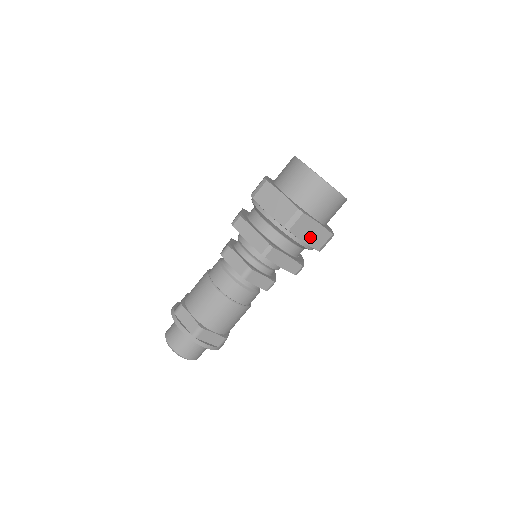
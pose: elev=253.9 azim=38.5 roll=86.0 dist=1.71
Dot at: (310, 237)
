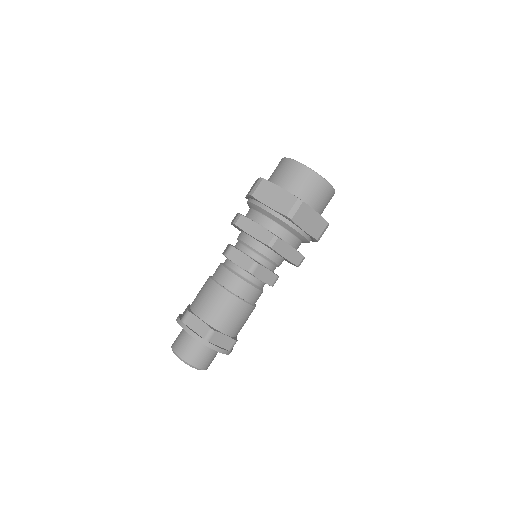
Dot at: (310, 226)
